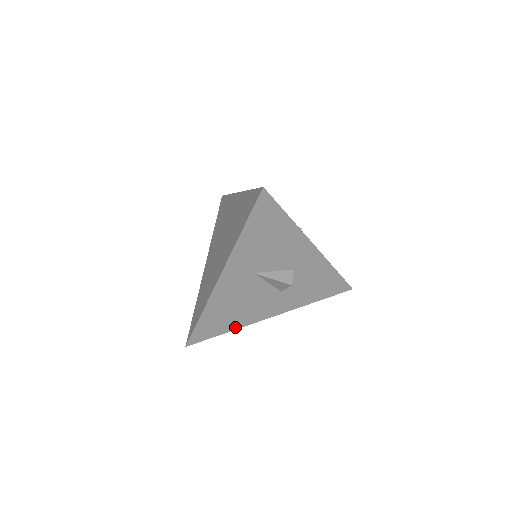
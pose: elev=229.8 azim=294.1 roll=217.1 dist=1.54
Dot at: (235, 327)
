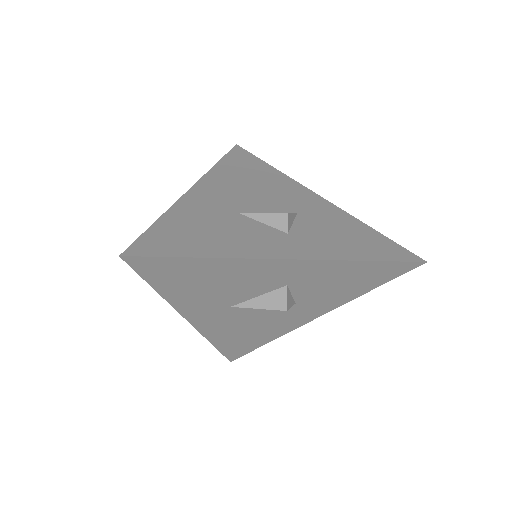
Dot at: (271, 338)
